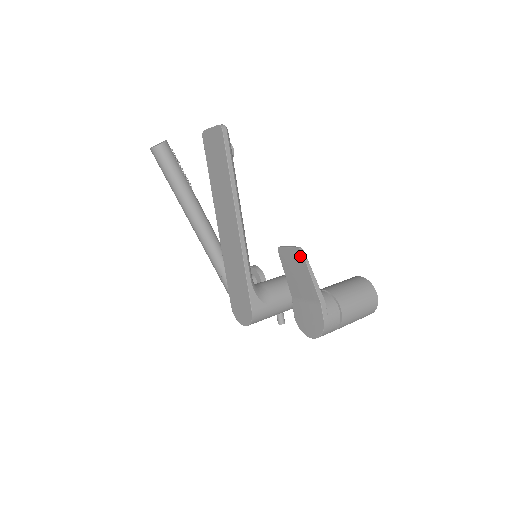
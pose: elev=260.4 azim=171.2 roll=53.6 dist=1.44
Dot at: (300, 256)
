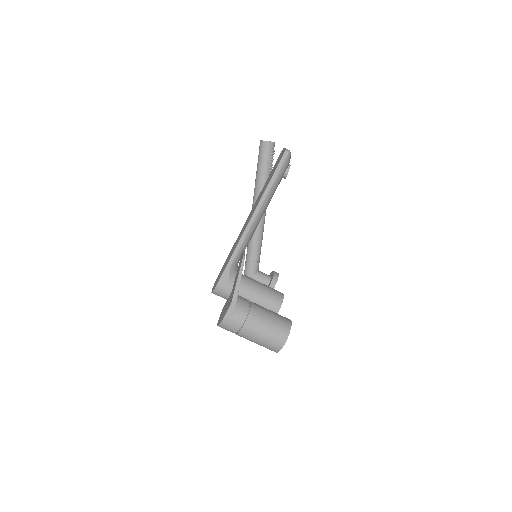
Dot at: (241, 262)
